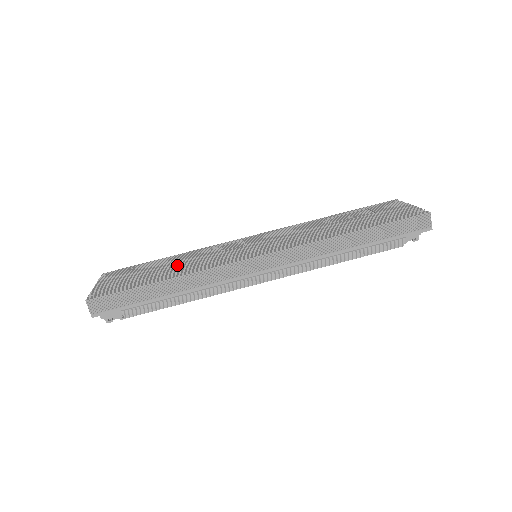
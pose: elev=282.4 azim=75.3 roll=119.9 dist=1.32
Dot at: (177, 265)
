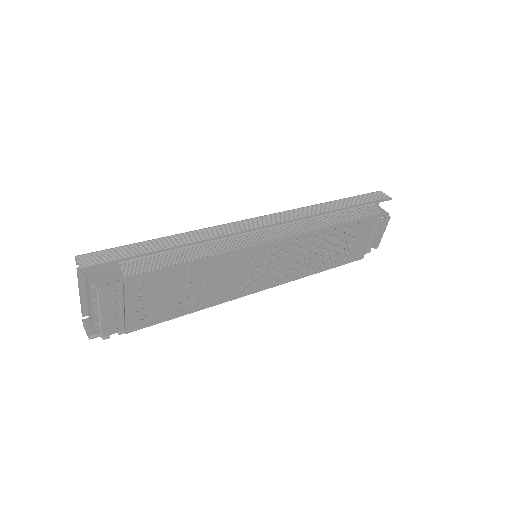
Dot at: occluded
